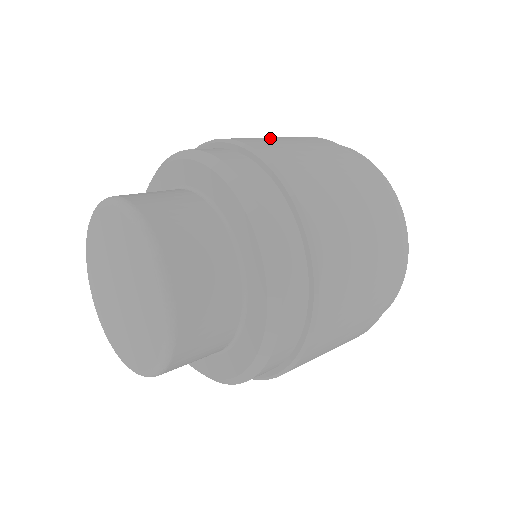
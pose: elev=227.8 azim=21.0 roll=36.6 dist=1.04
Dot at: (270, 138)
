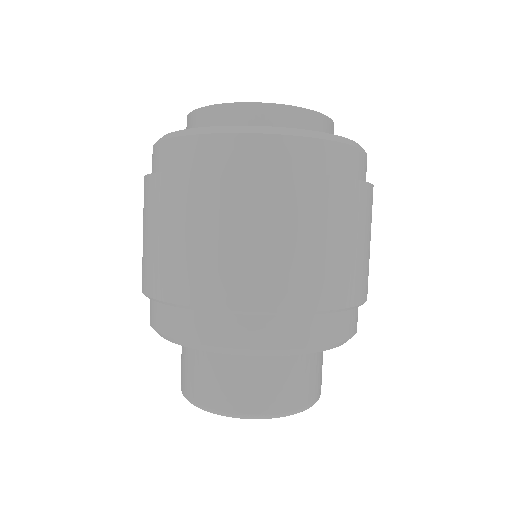
Dot at: (177, 250)
